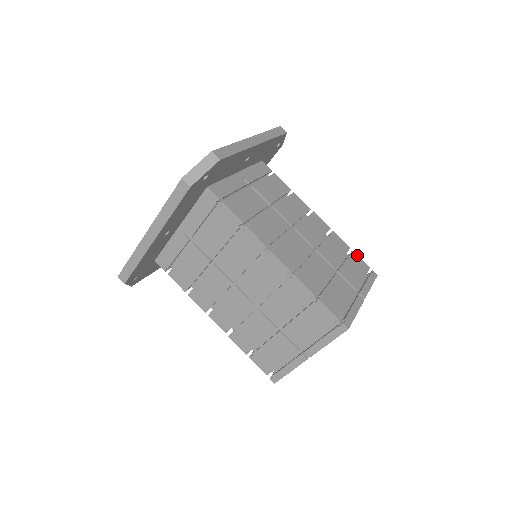
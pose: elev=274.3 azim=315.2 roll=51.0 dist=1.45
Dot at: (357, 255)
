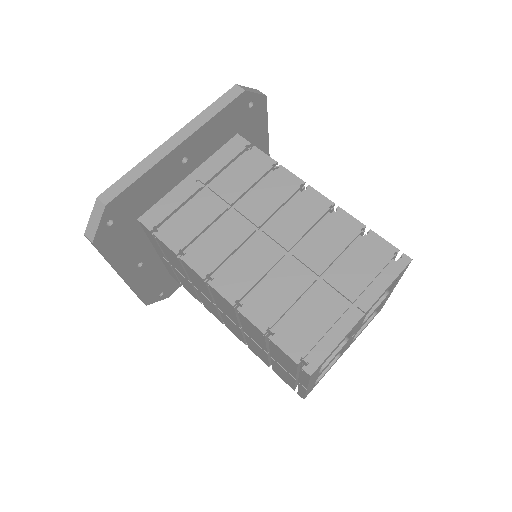
Dot at: (377, 235)
